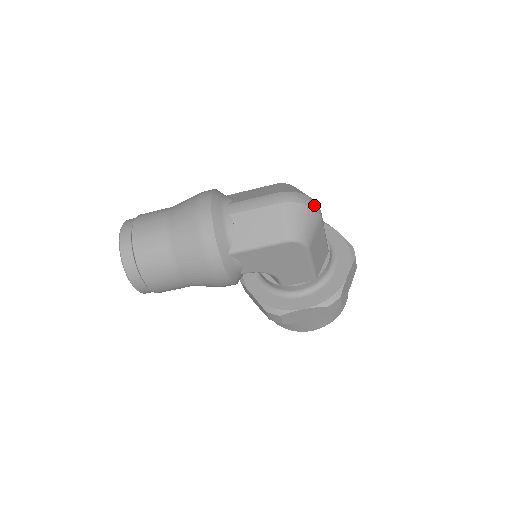
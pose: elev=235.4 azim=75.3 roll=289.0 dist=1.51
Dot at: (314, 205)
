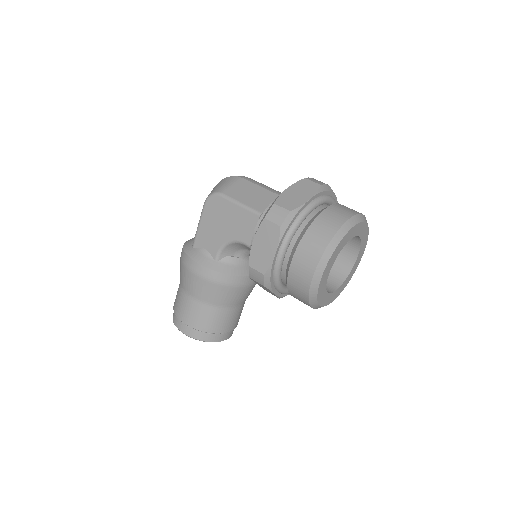
Dot at: occluded
